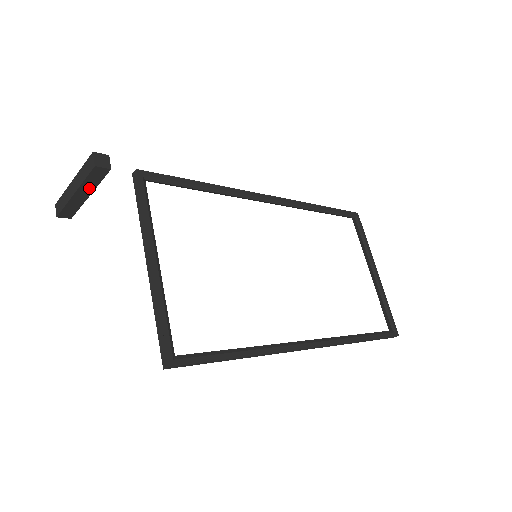
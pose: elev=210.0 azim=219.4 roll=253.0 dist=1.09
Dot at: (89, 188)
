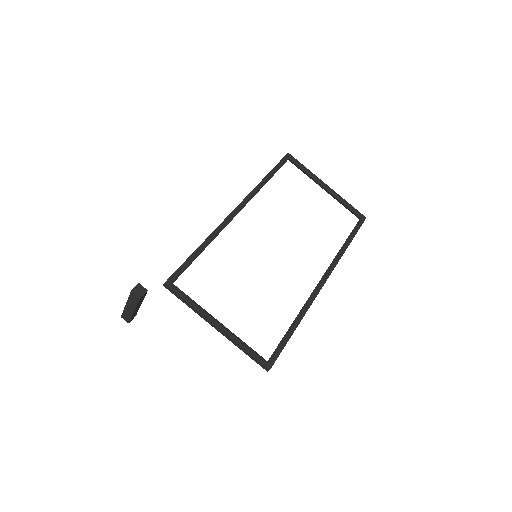
Dot at: (140, 303)
